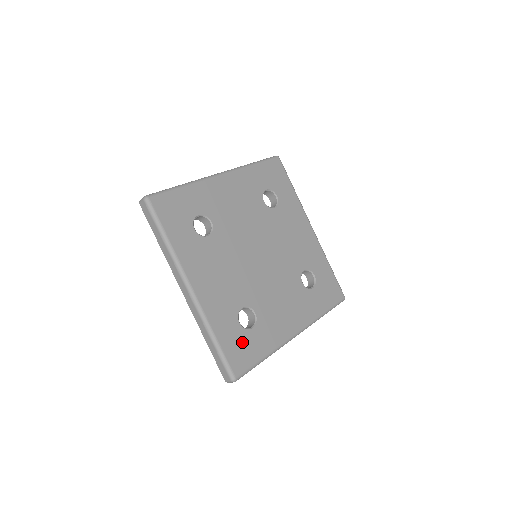
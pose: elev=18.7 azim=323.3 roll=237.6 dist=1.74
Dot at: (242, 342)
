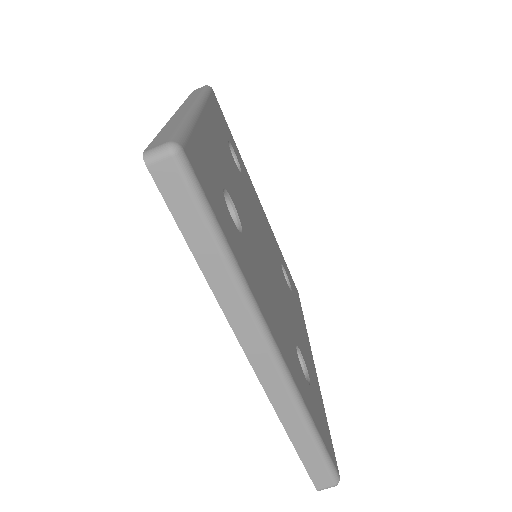
Dot at: (215, 187)
